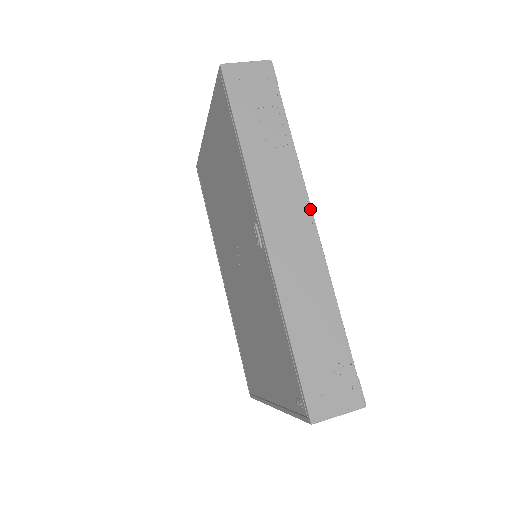
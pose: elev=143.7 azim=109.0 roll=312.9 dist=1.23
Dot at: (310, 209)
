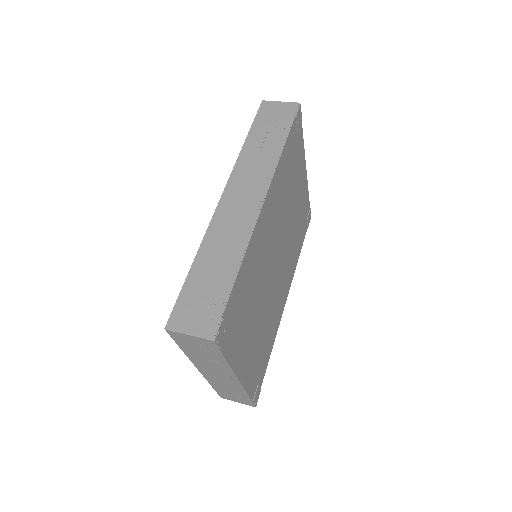
Dot at: (265, 193)
